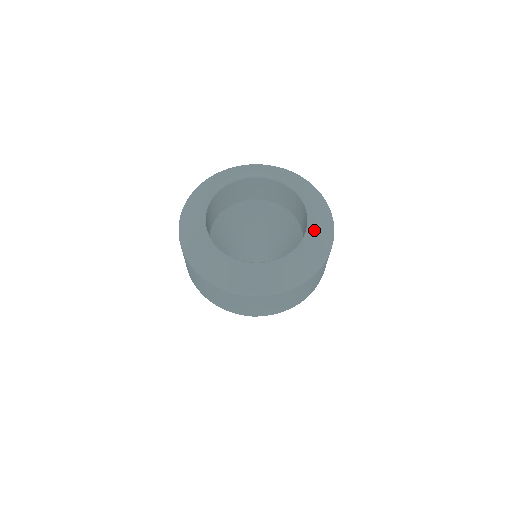
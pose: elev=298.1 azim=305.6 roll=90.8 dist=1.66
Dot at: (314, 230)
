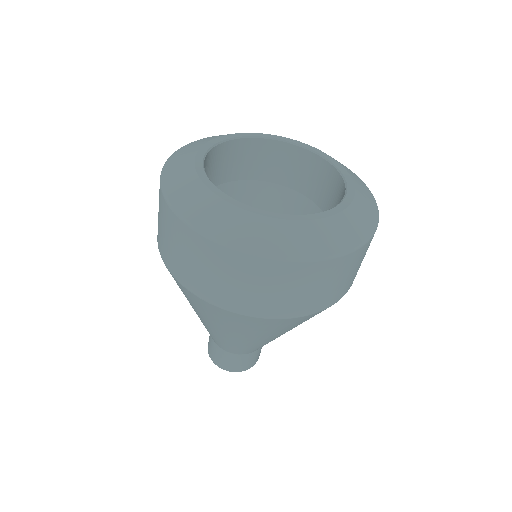
Dot at: (355, 186)
